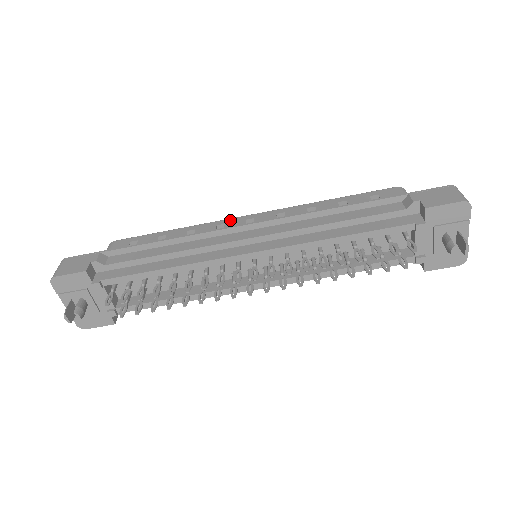
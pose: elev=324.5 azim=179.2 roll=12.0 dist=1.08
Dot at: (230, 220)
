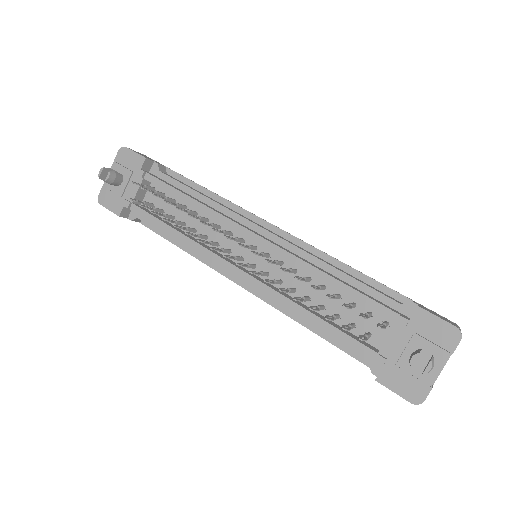
Dot at: occluded
